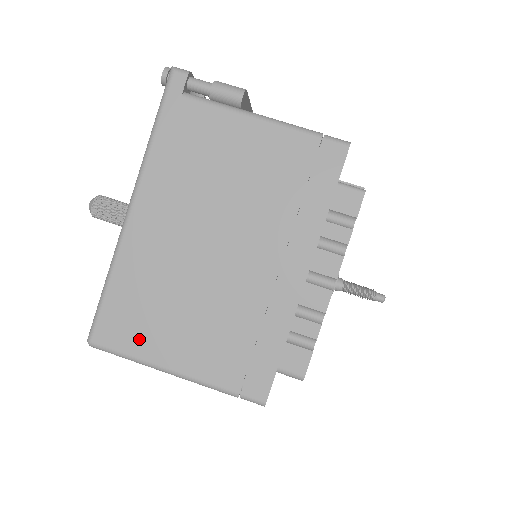
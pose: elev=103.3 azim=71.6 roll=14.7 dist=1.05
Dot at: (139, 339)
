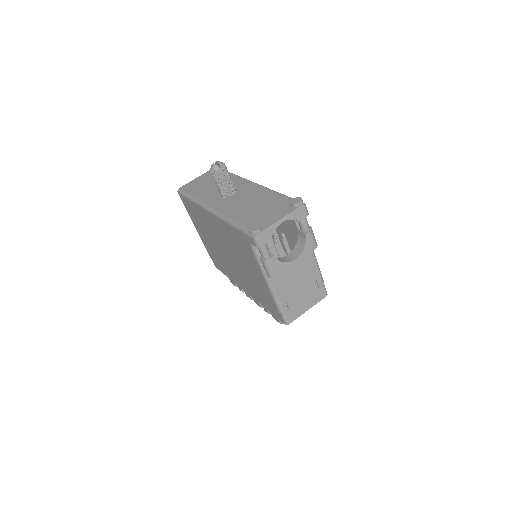
Dot at: (192, 216)
